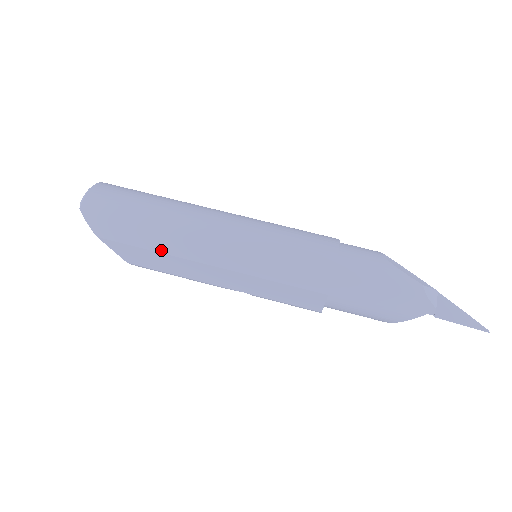
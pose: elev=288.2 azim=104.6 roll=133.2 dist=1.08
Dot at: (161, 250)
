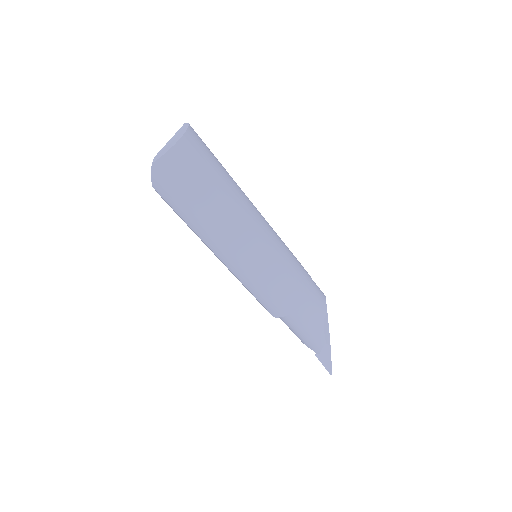
Dot at: (194, 230)
